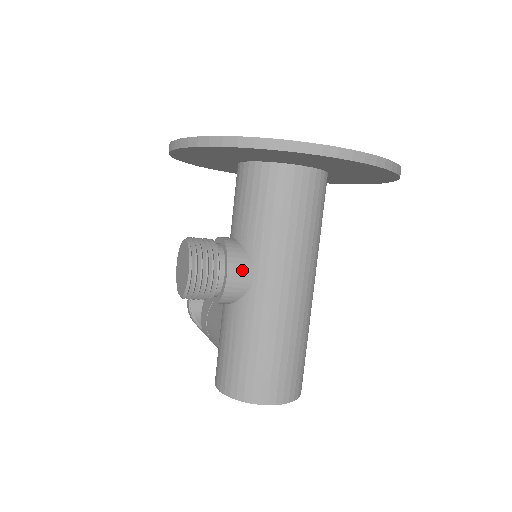
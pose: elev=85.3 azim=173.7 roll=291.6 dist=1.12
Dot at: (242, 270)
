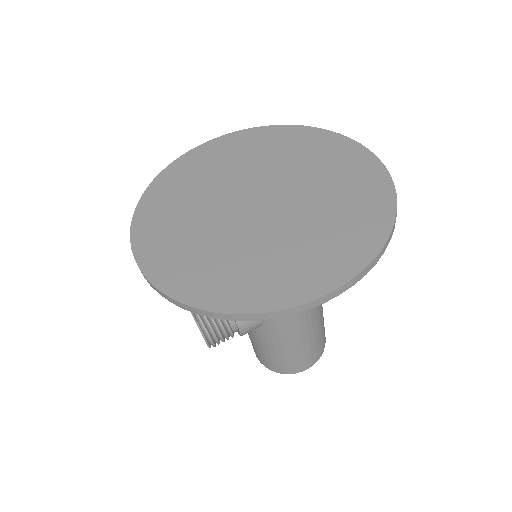
Dot at: (251, 321)
